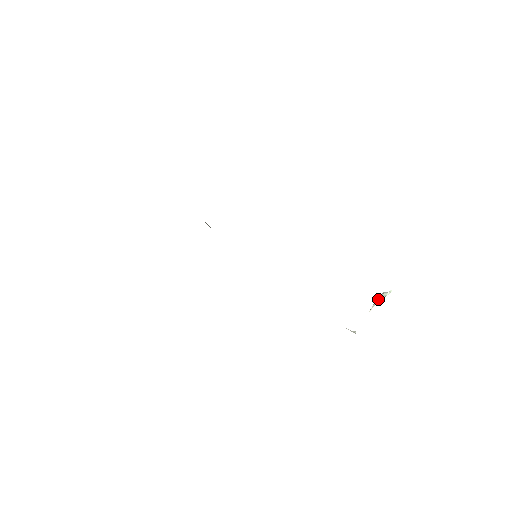
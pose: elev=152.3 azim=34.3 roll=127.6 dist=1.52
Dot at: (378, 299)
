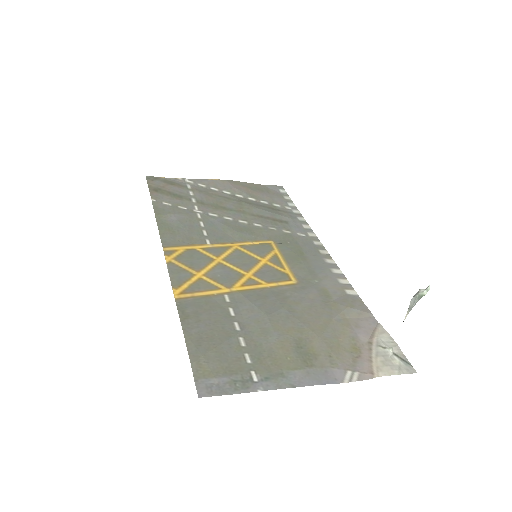
Dot at: (412, 302)
